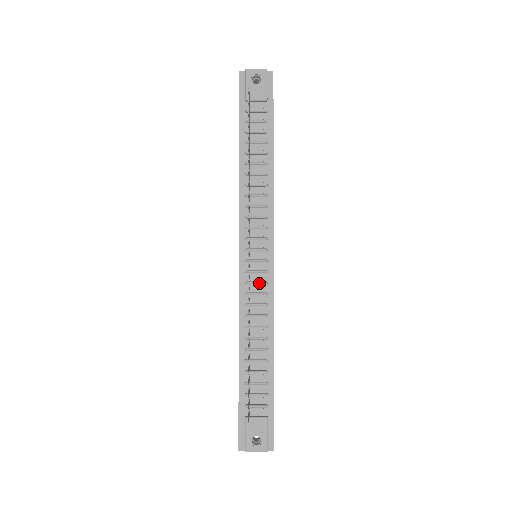
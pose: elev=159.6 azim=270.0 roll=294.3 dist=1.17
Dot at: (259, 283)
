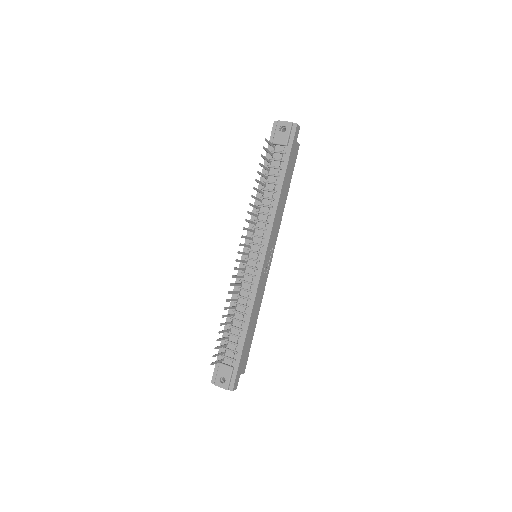
Dot at: (250, 275)
